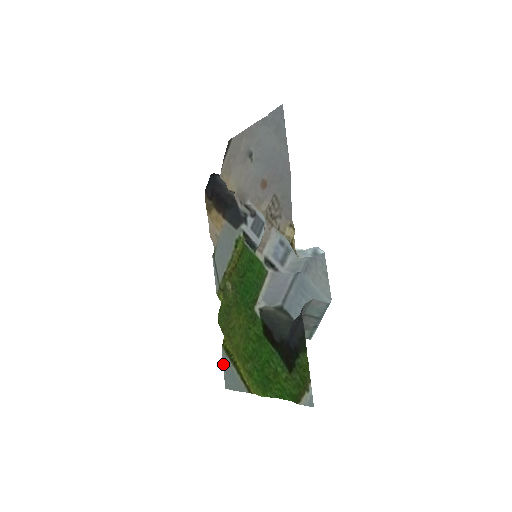
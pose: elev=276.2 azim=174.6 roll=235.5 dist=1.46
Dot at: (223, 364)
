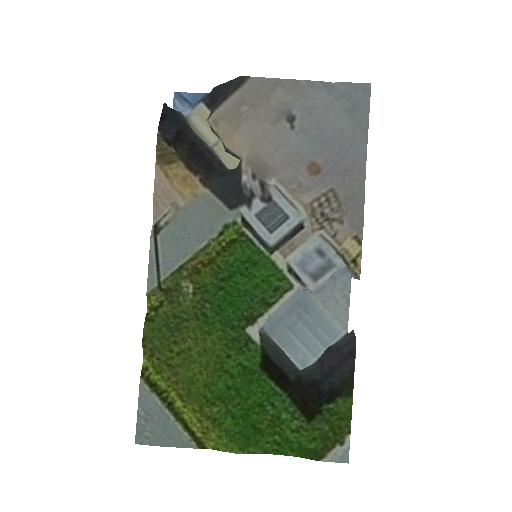
Dot at: (139, 405)
